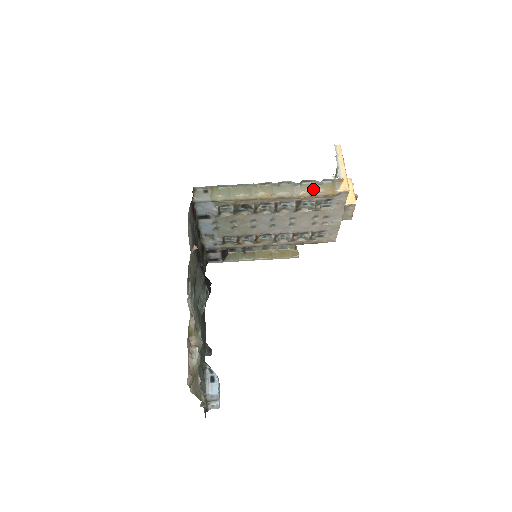
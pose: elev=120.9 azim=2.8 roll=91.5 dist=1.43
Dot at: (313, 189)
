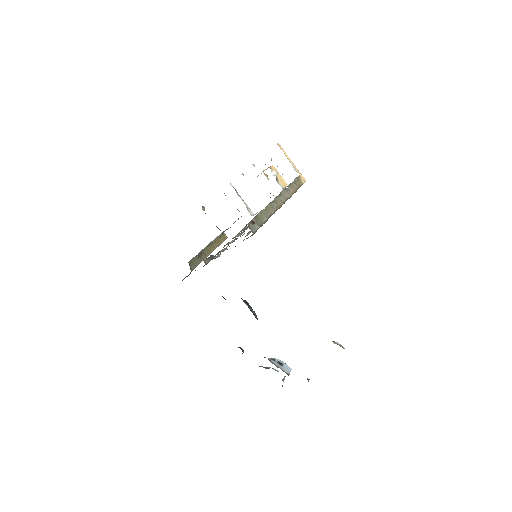
Dot at: (294, 188)
